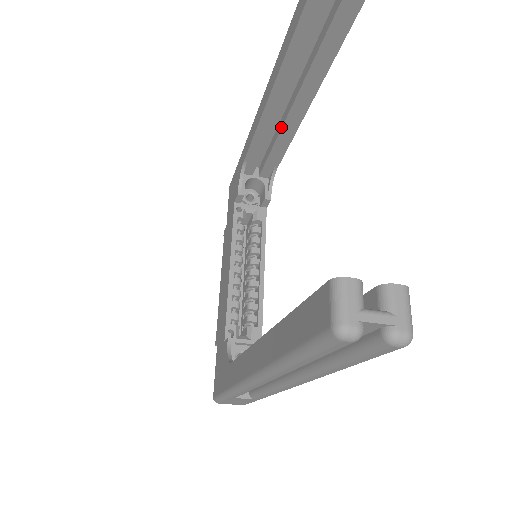
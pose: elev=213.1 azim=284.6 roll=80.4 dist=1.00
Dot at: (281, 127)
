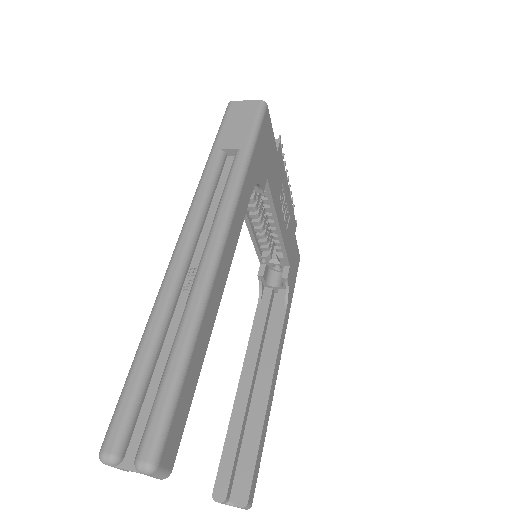
Dot at: occluded
